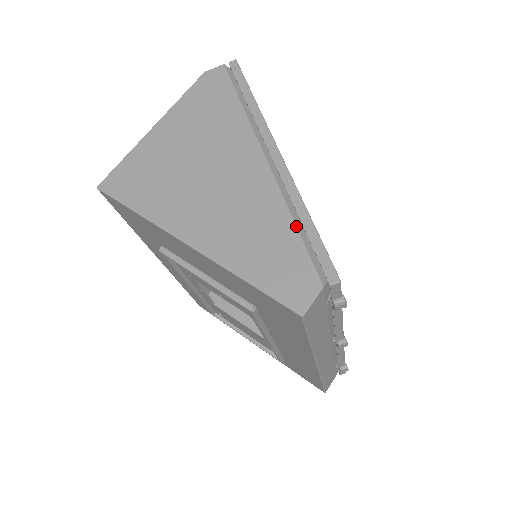
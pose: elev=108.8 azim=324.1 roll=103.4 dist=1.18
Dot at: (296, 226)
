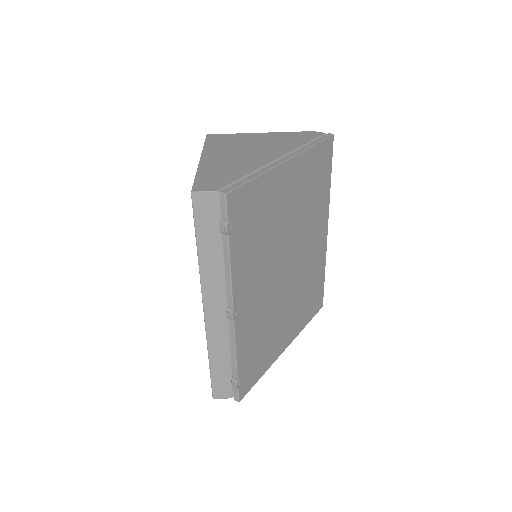
Dot at: (246, 175)
